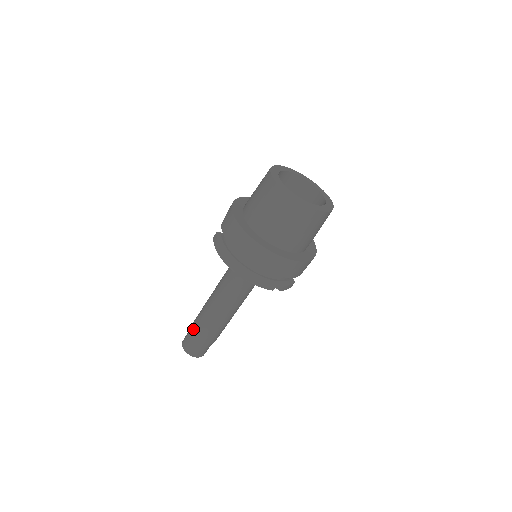
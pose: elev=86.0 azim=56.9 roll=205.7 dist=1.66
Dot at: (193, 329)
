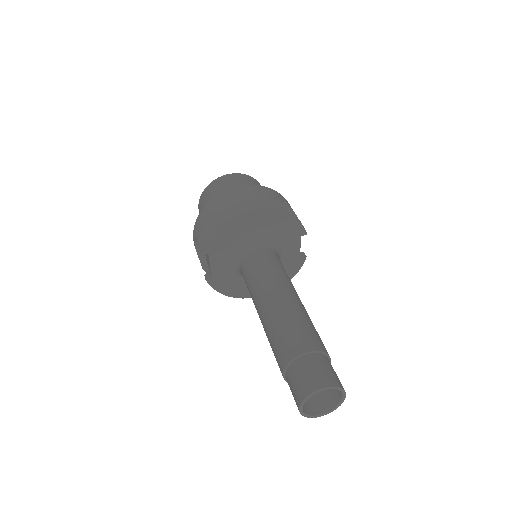
Dot at: (285, 355)
